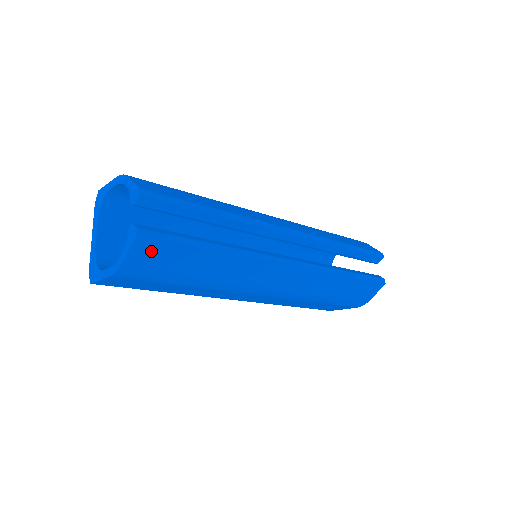
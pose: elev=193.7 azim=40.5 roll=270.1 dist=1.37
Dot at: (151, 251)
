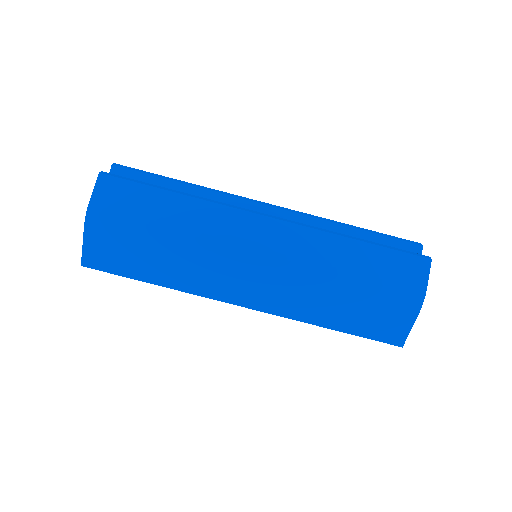
Dot at: (114, 190)
